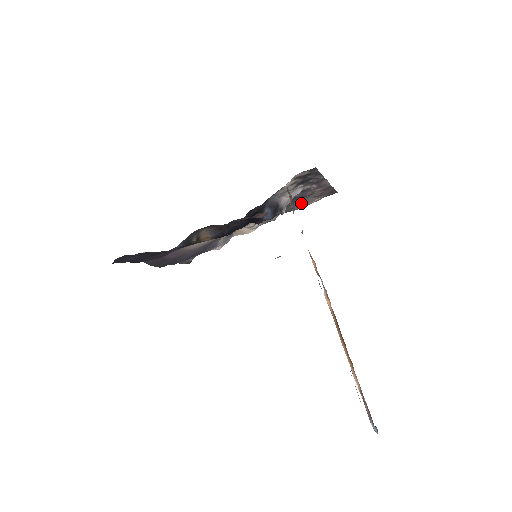
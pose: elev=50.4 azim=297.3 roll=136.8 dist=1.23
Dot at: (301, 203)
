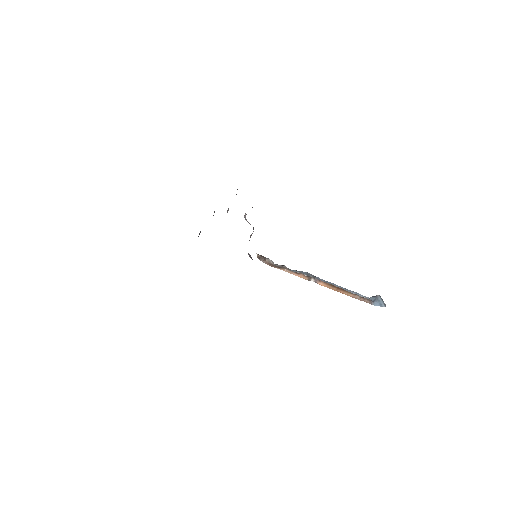
Dot at: occluded
